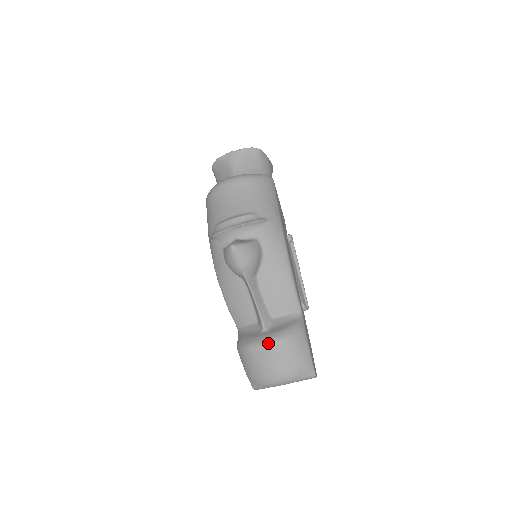
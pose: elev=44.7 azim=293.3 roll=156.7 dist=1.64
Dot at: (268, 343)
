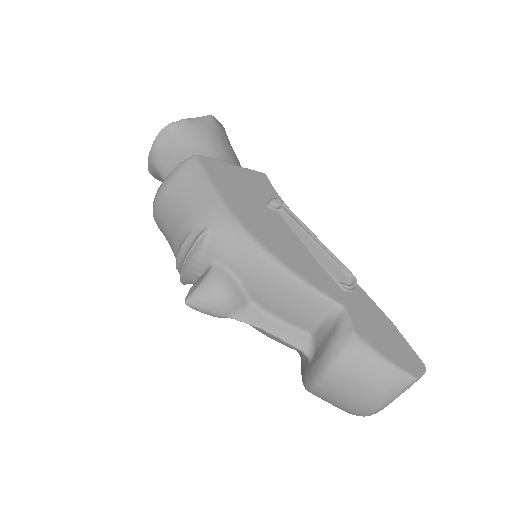
Dot at: (316, 381)
